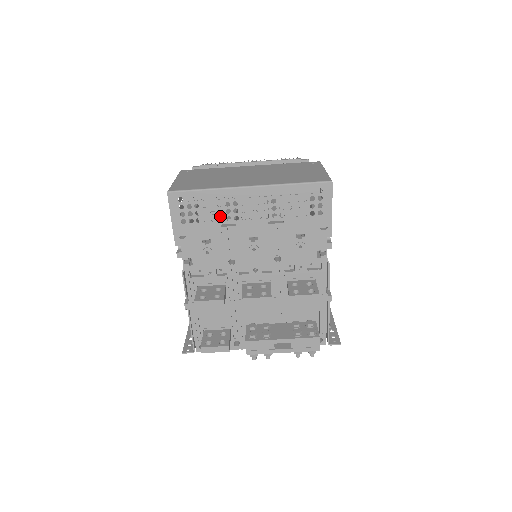
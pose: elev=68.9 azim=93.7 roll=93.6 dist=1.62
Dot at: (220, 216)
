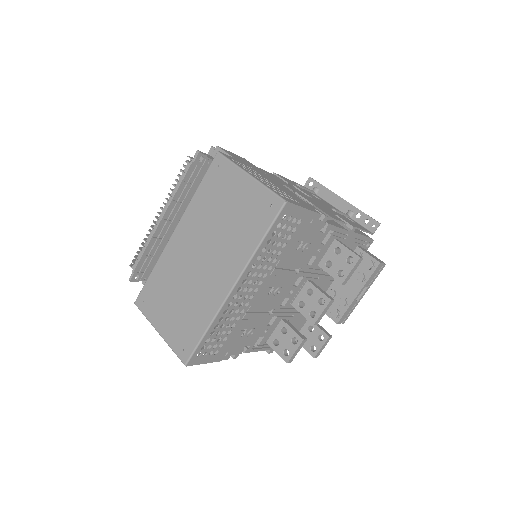
Dot at: (235, 320)
